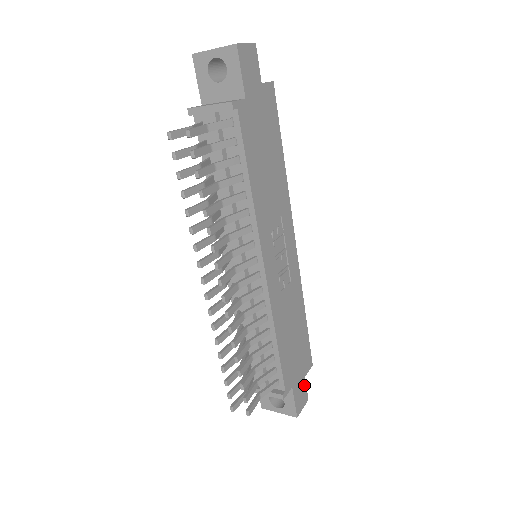
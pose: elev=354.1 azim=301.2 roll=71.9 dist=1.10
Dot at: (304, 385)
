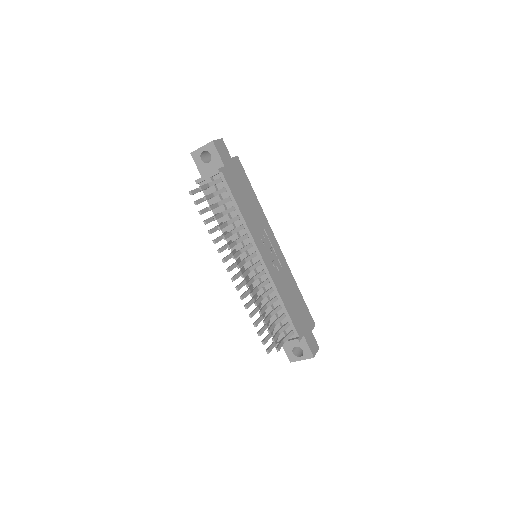
Dot at: (313, 337)
